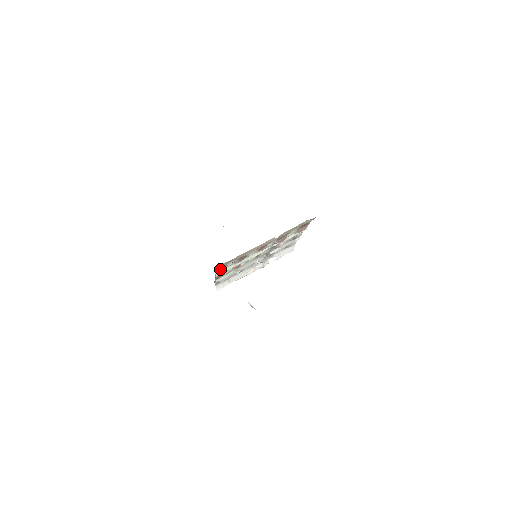
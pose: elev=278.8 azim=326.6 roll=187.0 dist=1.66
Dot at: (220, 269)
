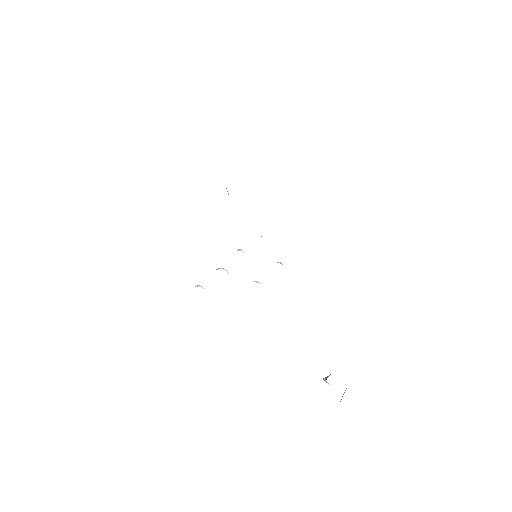
Dot at: occluded
